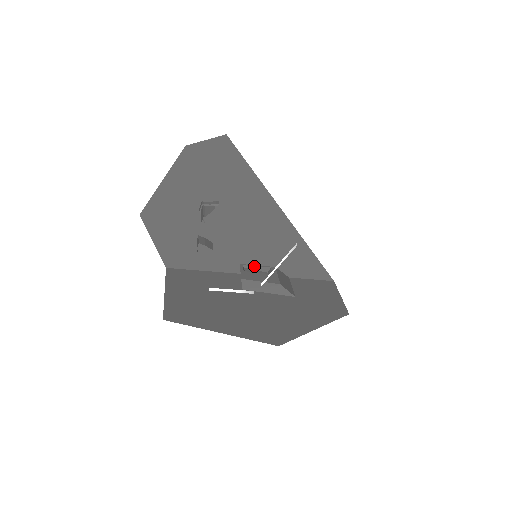
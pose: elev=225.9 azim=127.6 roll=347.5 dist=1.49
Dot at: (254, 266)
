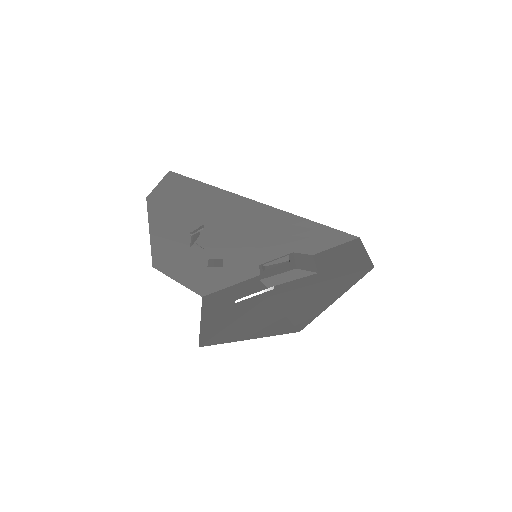
Dot at: (273, 261)
